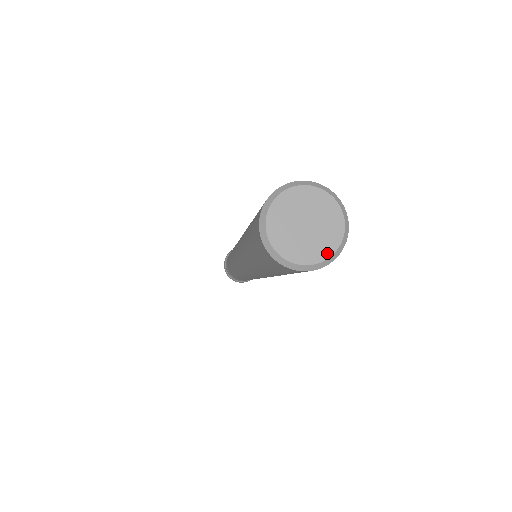
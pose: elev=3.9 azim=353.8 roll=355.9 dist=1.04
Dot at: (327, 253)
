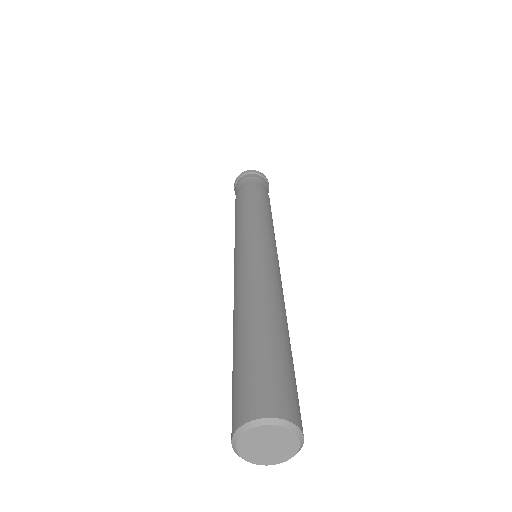
Dot at: (286, 458)
